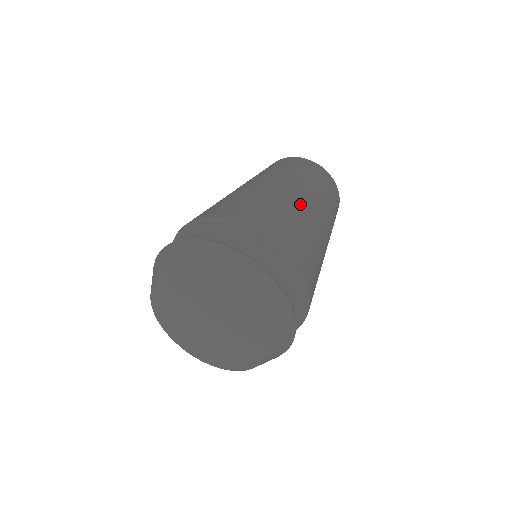
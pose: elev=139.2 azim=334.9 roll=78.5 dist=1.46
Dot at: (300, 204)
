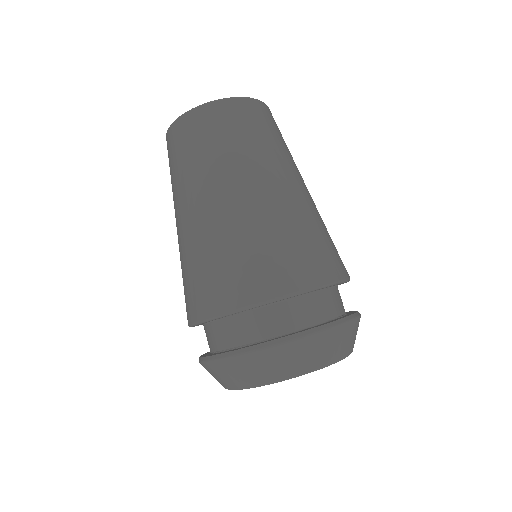
Dot at: (294, 197)
